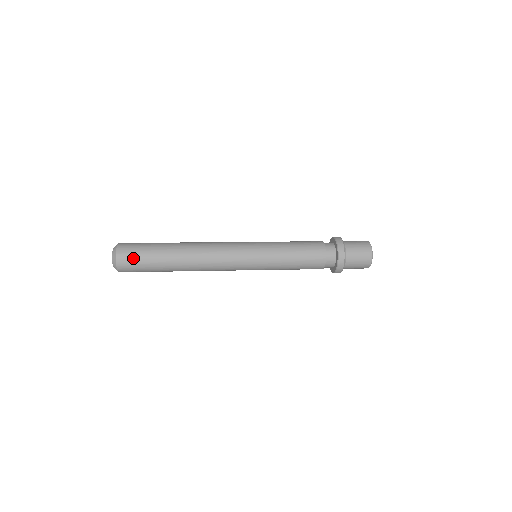
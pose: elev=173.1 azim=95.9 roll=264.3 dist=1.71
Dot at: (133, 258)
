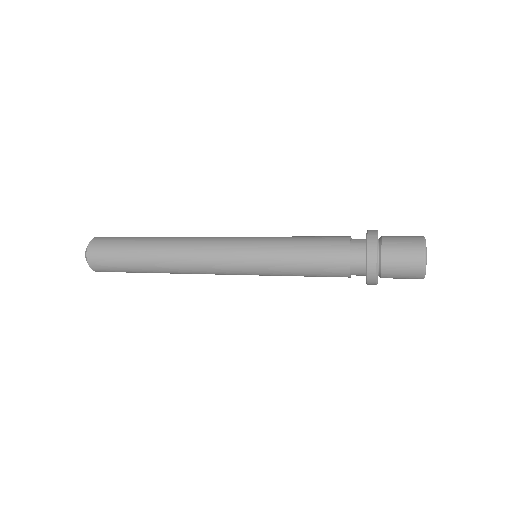
Dot at: (109, 239)
